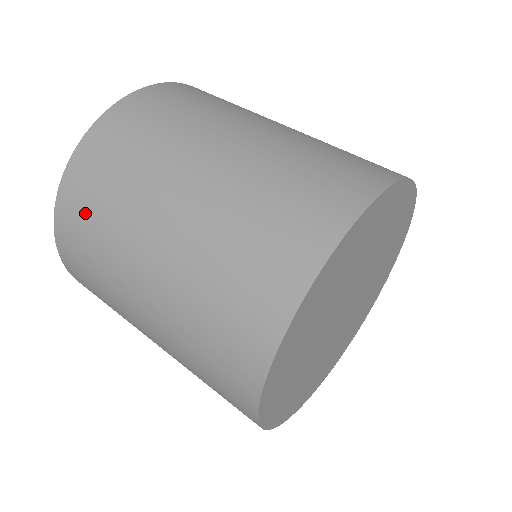
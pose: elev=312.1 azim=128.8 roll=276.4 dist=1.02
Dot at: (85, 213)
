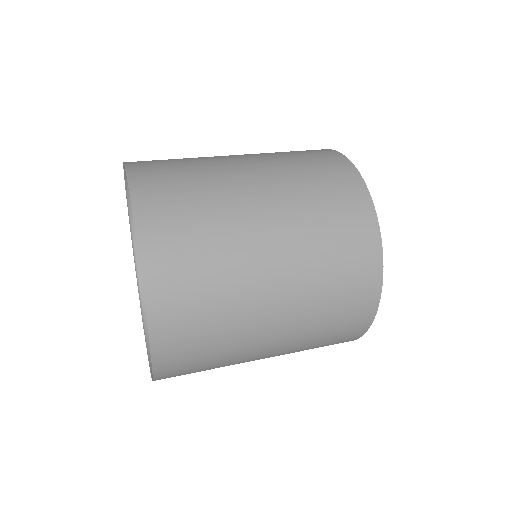
Dot at: (169, 178)
